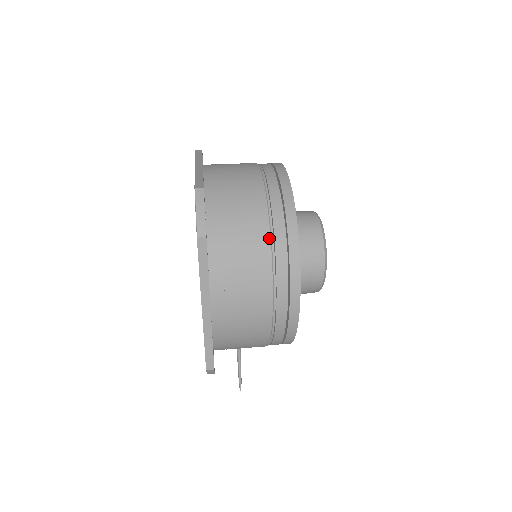
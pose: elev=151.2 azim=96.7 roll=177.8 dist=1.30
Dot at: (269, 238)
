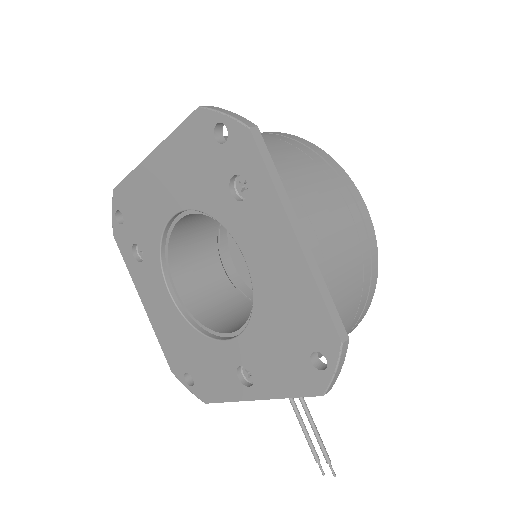
Dot at: (298, 150)
